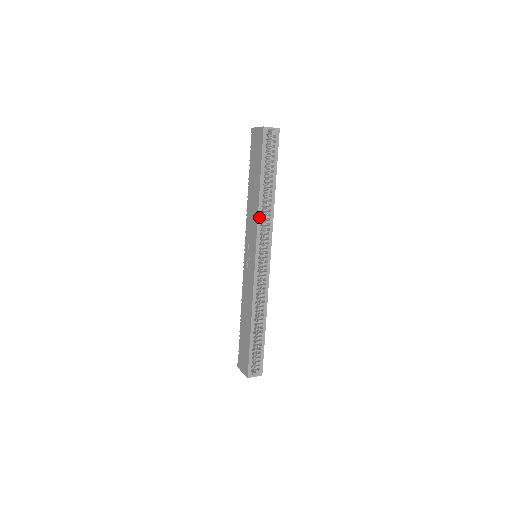
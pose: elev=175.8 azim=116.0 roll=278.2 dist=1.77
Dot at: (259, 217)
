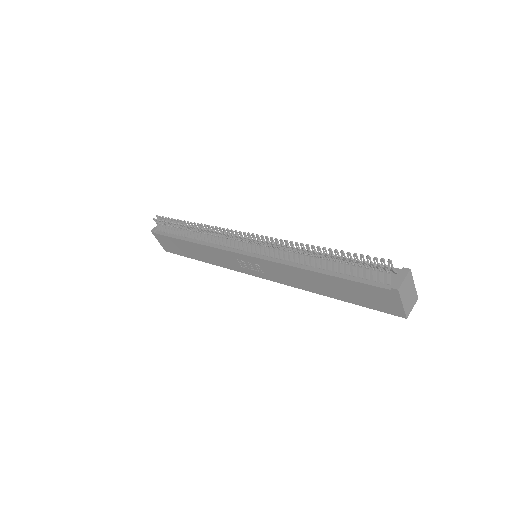
Dot at: (300, 287)
